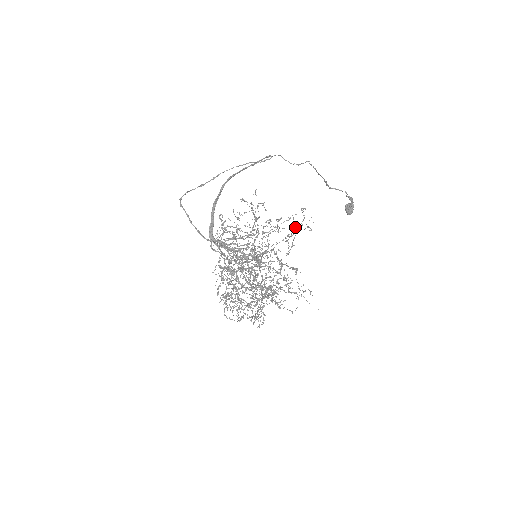
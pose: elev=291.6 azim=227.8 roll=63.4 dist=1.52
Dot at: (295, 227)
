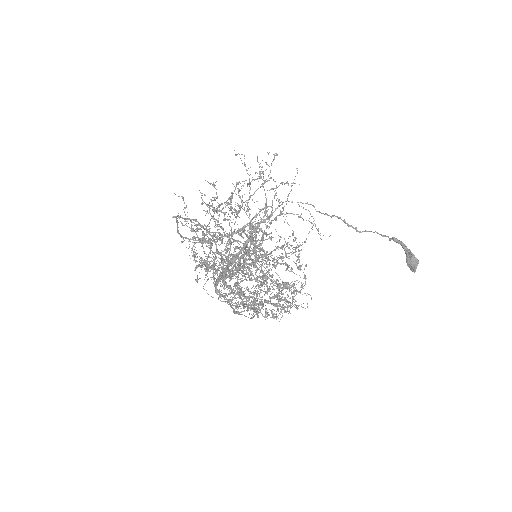
Dot at: (273, 180)
